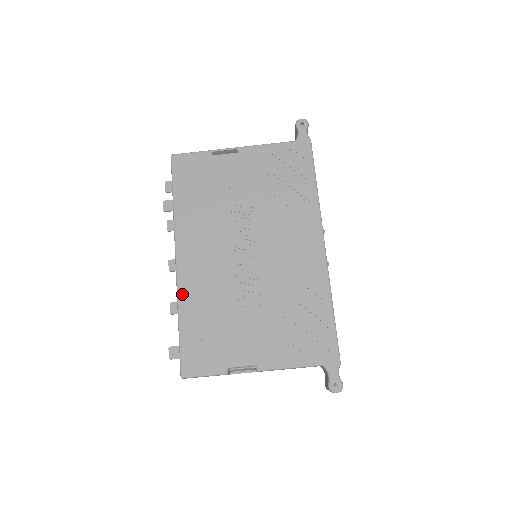
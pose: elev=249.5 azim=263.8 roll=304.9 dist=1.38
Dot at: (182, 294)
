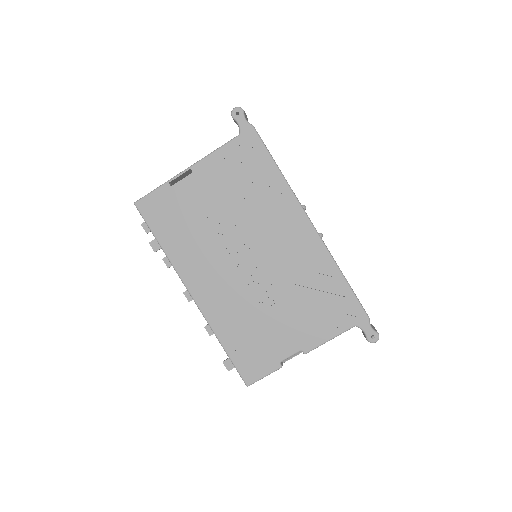
Dot at: (212, 322)
